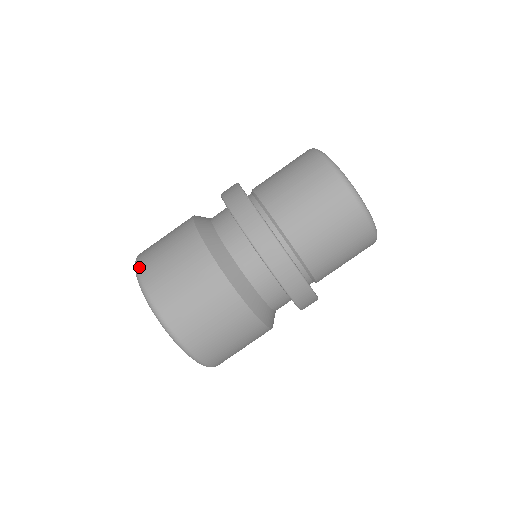
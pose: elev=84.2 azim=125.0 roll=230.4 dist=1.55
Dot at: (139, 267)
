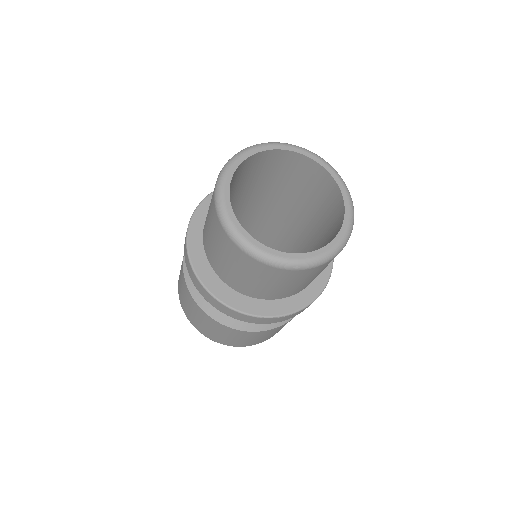
Dot at: occluded
